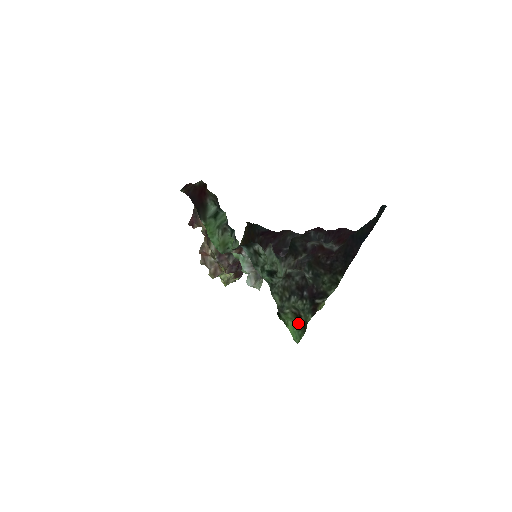
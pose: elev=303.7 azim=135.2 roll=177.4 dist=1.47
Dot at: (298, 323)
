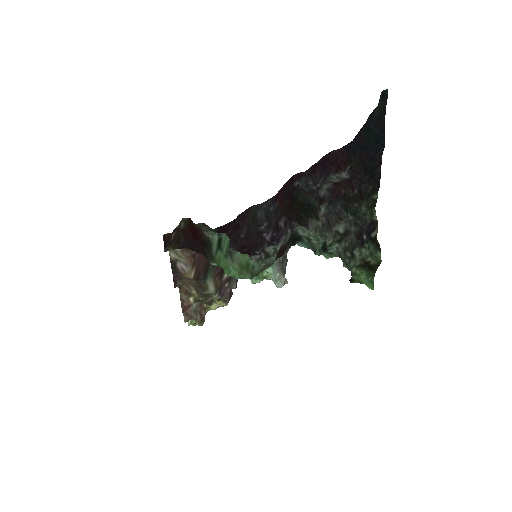
Dot at: (367, 271)
